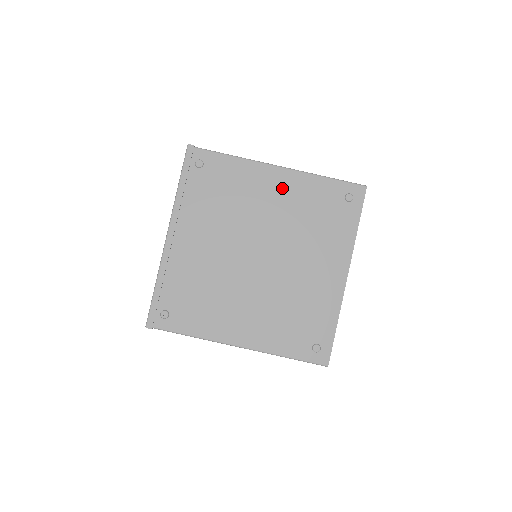
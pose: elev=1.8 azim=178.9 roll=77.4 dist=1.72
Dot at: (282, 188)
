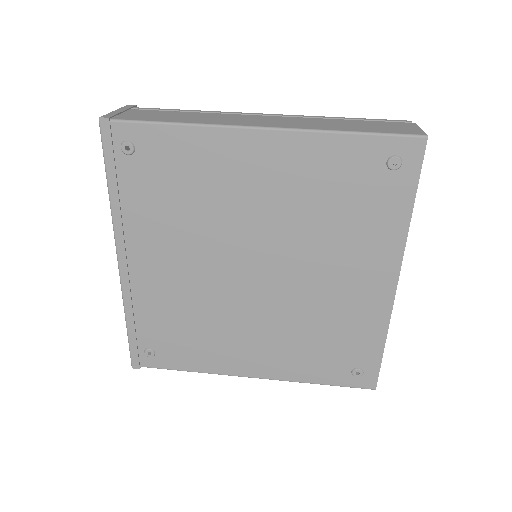
Dot at: (273, 165)
